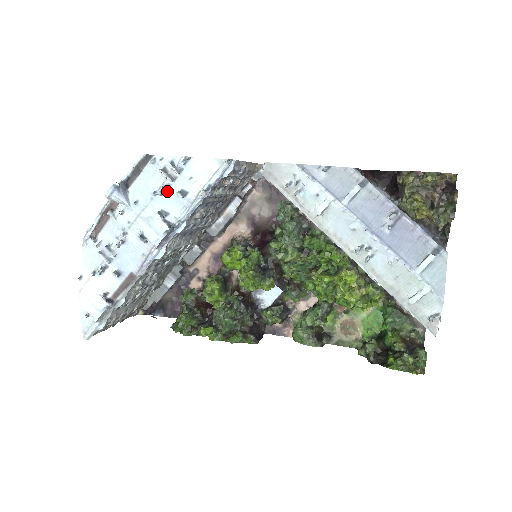
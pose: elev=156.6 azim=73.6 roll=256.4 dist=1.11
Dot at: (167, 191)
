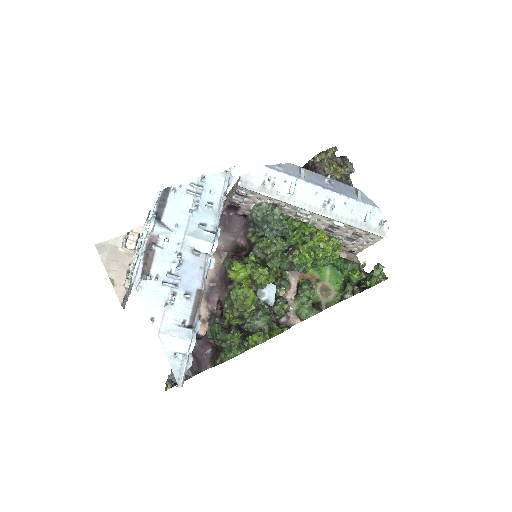
Dot at: (198, 206)
